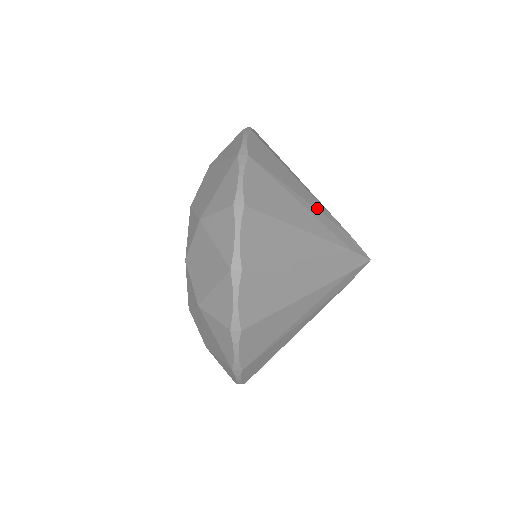
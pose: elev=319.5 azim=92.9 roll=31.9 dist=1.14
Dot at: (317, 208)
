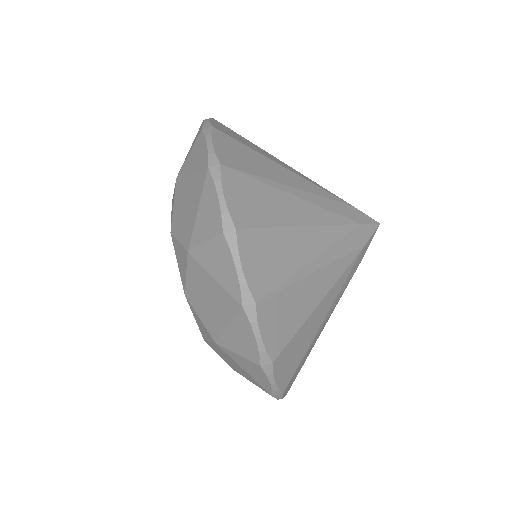
Dot at: (310, 191)
